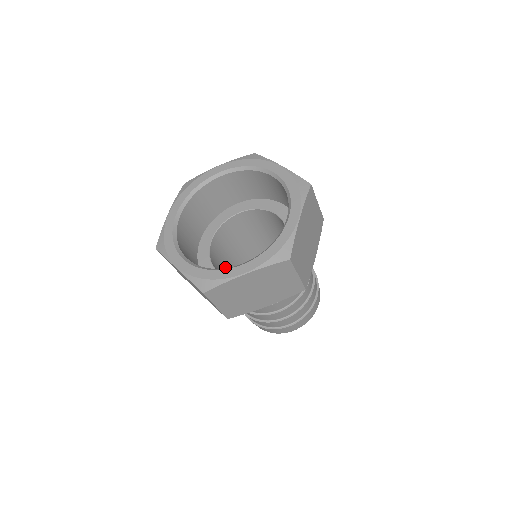
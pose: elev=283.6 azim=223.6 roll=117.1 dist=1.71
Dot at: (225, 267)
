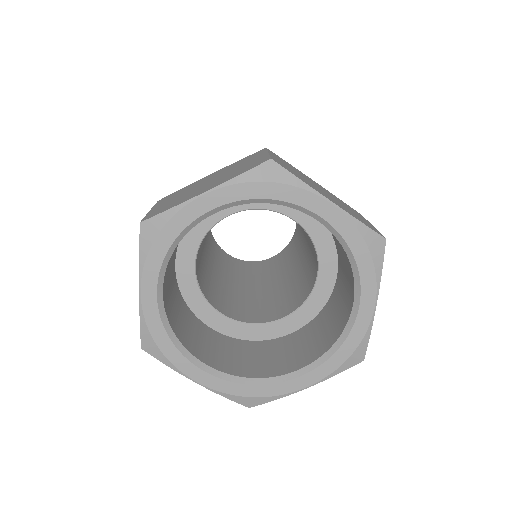
Dot at: occluded
